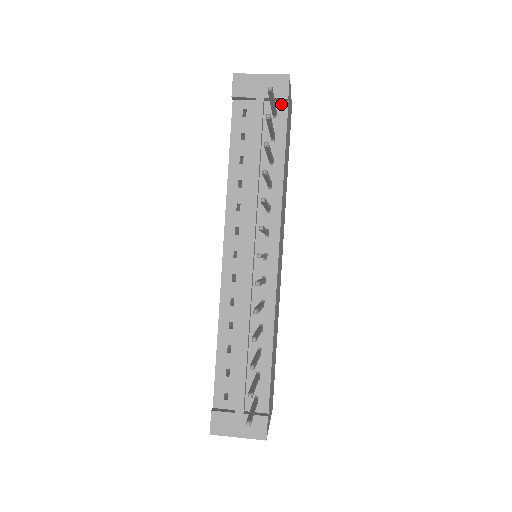
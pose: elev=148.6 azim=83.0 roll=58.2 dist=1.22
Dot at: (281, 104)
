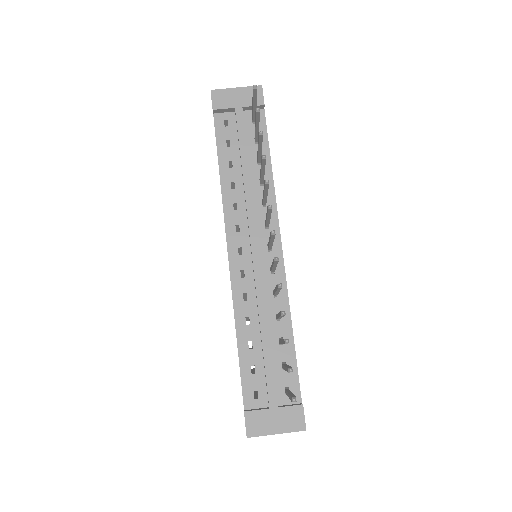
Dot at: occluded
